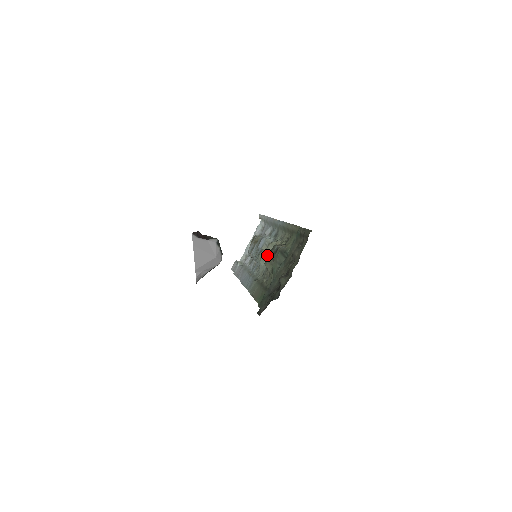
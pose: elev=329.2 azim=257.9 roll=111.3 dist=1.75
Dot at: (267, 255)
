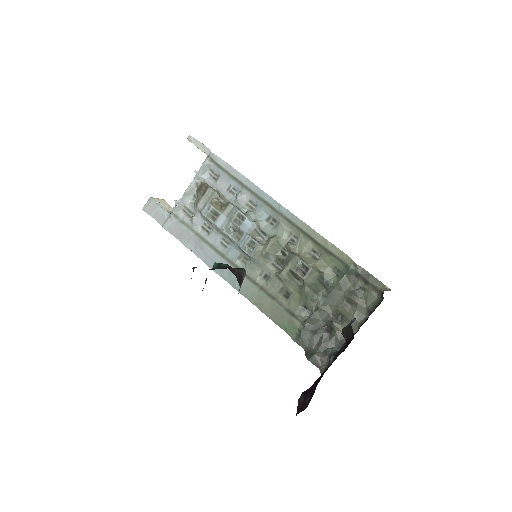
Dot at: (270, 255)
